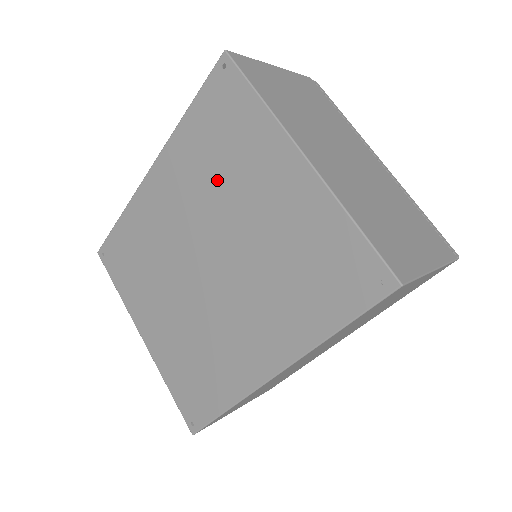
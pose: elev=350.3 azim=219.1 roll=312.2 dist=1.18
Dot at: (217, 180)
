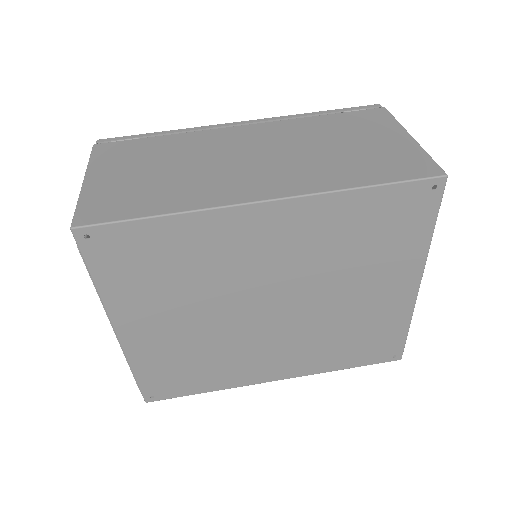
Dot at: (342, 260)
